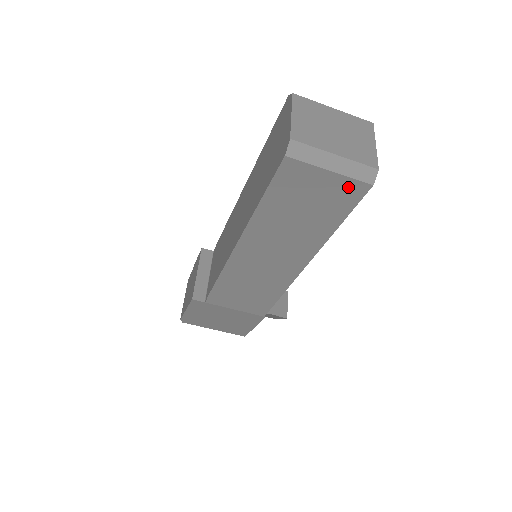
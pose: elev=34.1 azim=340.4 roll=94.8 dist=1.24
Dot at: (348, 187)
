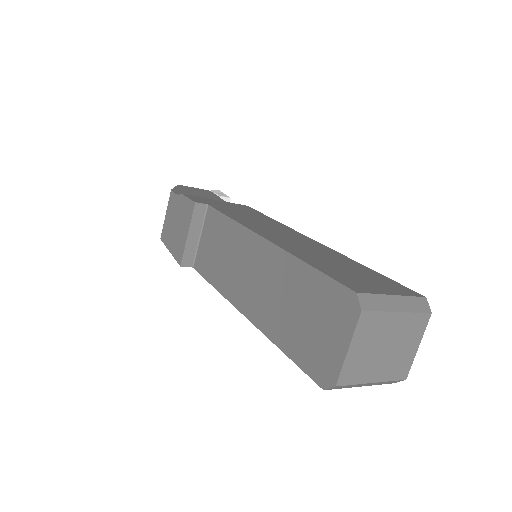
Dot at: occluded
